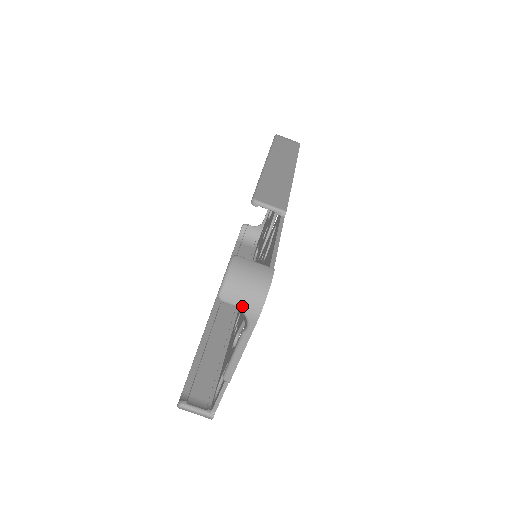
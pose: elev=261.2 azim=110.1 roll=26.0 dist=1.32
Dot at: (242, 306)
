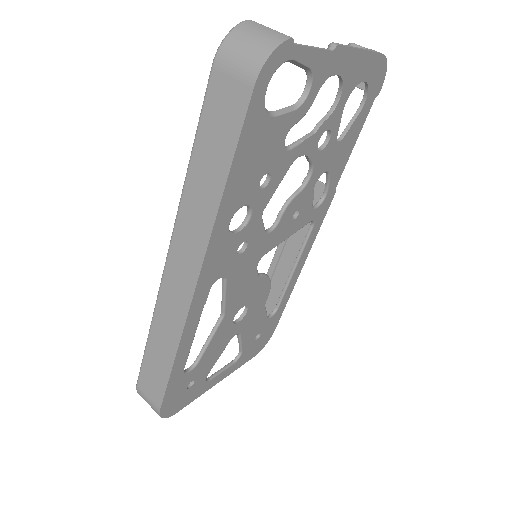
Dot at: occluded
